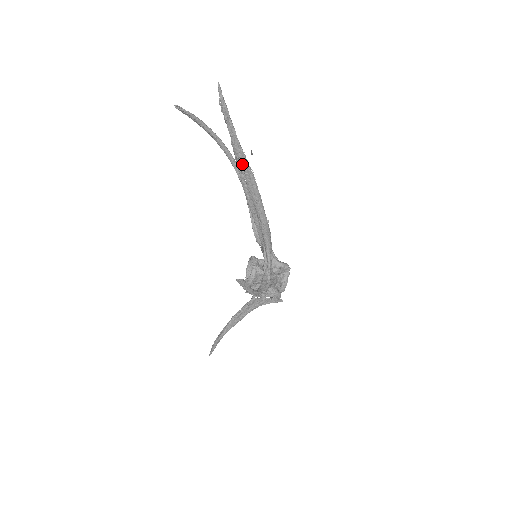
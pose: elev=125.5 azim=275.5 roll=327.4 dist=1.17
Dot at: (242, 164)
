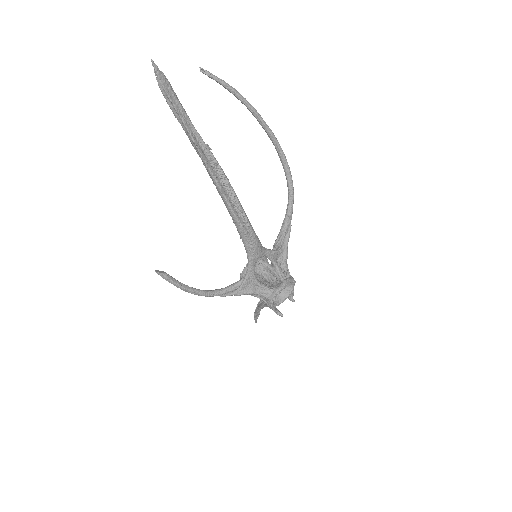
Dot at: (200, 156)
